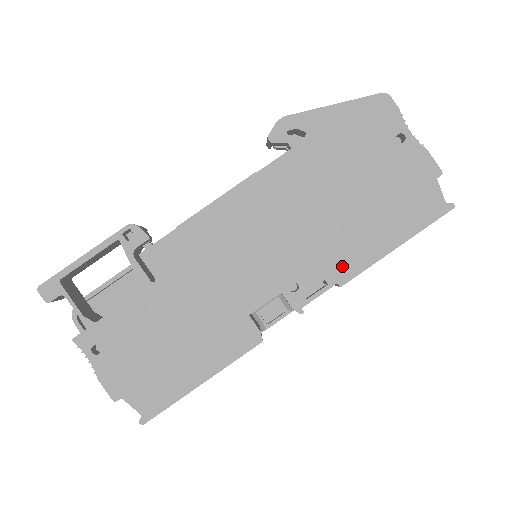
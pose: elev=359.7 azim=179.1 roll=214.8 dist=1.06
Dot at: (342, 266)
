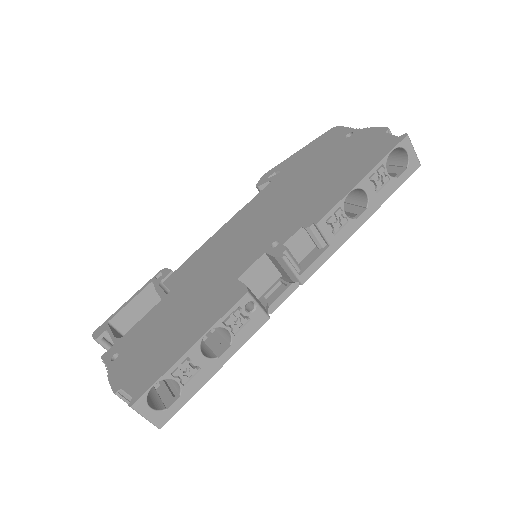
Dot at: (316, 212)
